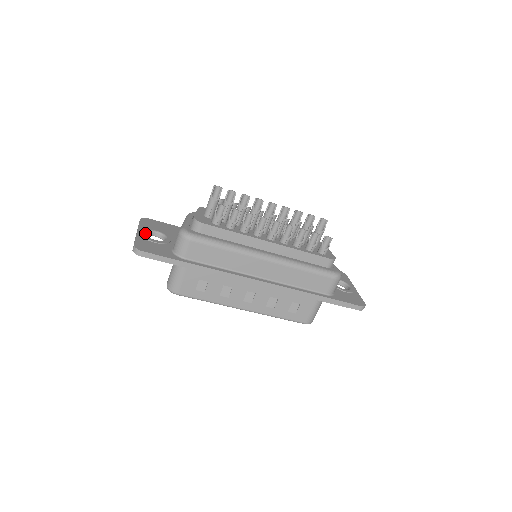
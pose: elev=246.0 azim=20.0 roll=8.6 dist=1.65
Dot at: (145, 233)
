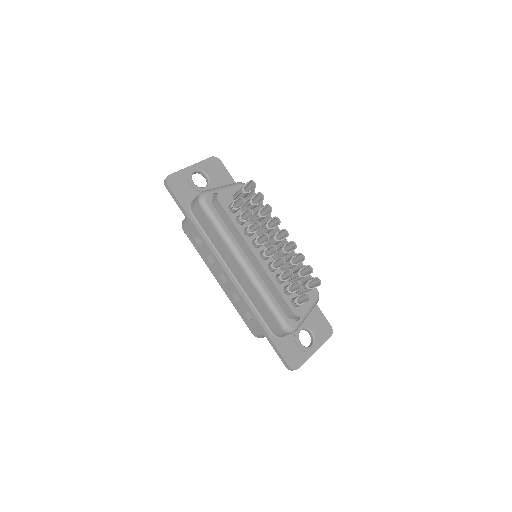
Dot at: (194, 171)
